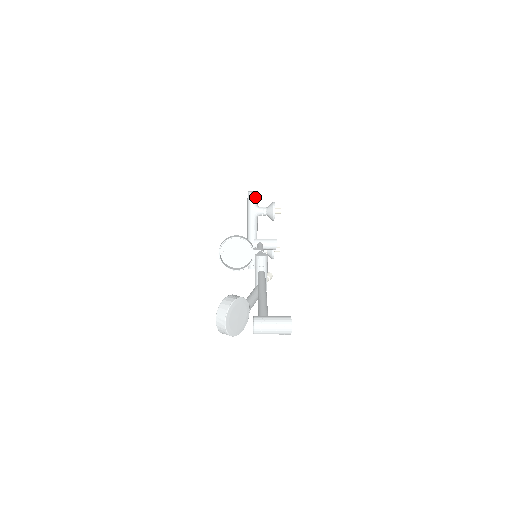
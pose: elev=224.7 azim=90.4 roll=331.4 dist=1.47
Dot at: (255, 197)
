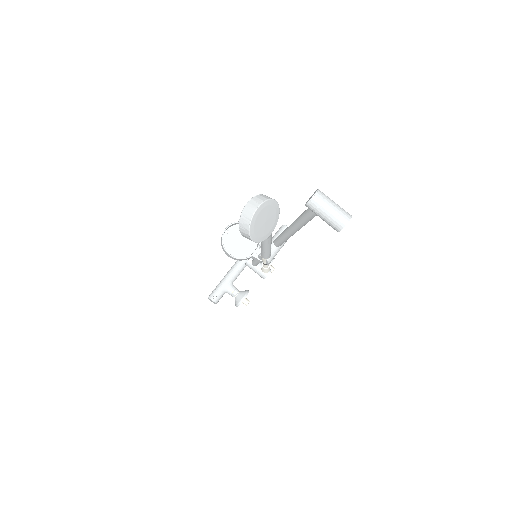
Dot at: occluded
